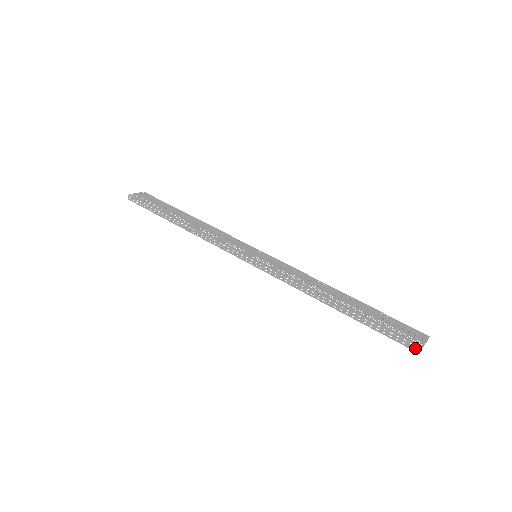
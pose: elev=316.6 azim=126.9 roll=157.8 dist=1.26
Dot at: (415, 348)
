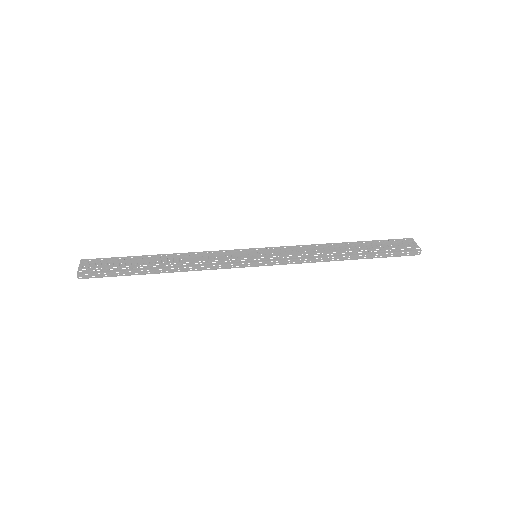
Dot at: (416, 253)
